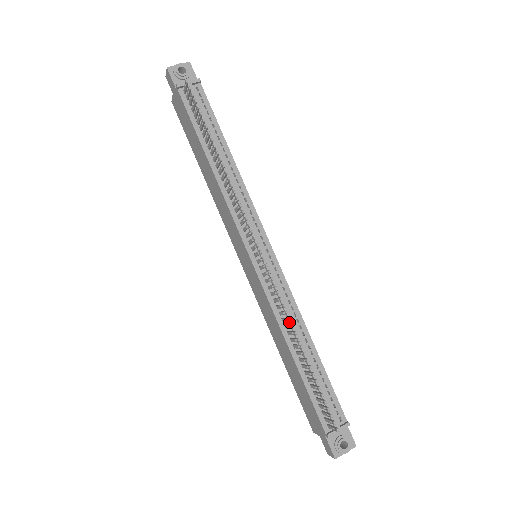
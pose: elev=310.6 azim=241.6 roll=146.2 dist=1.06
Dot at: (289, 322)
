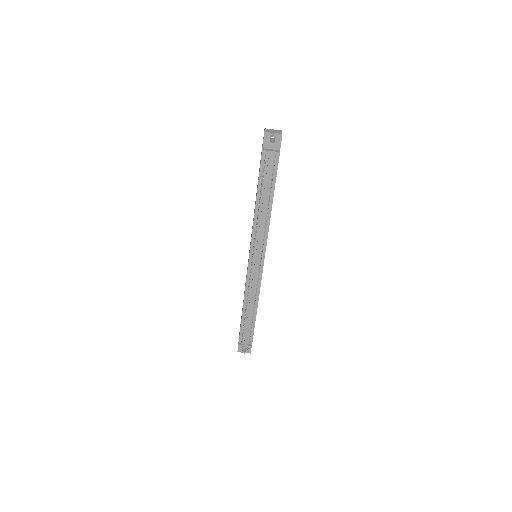
Dot at: (250, 297)
